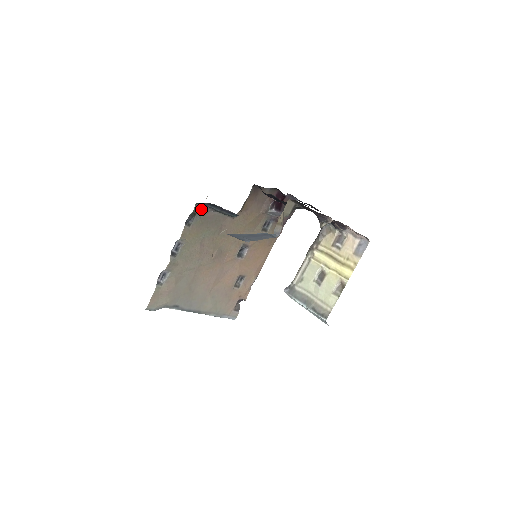
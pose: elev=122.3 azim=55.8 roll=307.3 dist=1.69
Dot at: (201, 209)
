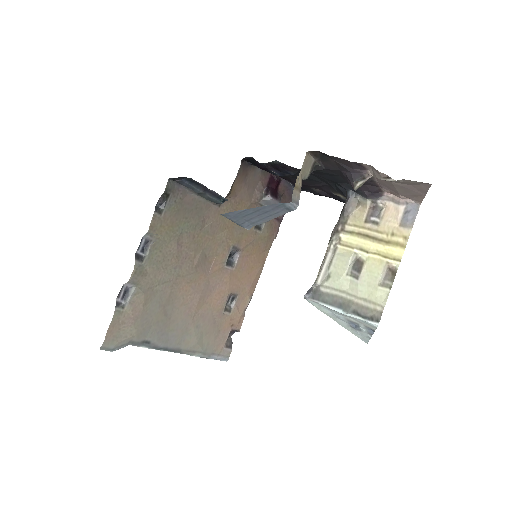
Dot at: (176, 189)
